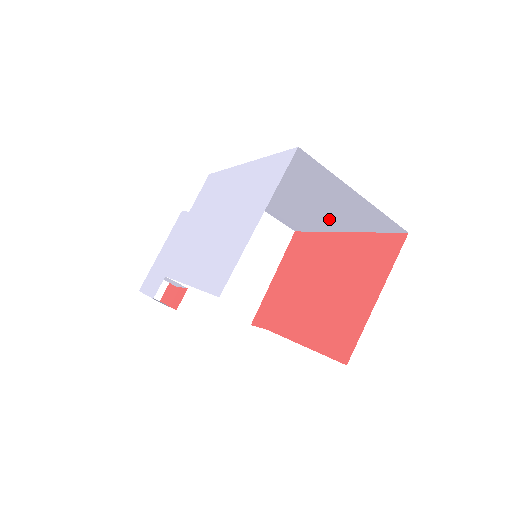
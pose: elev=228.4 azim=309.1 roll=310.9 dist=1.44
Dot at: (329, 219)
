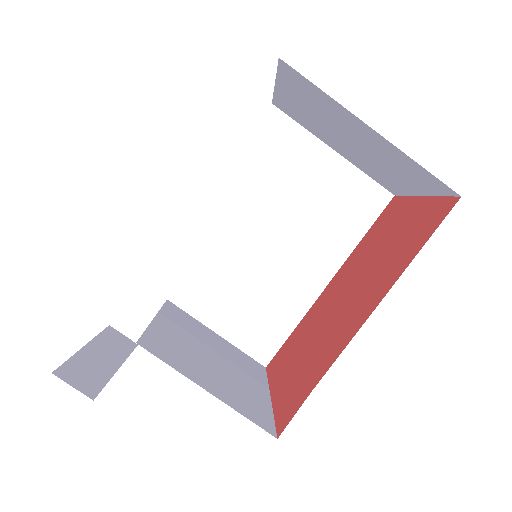
Dot at: (311, 257)
